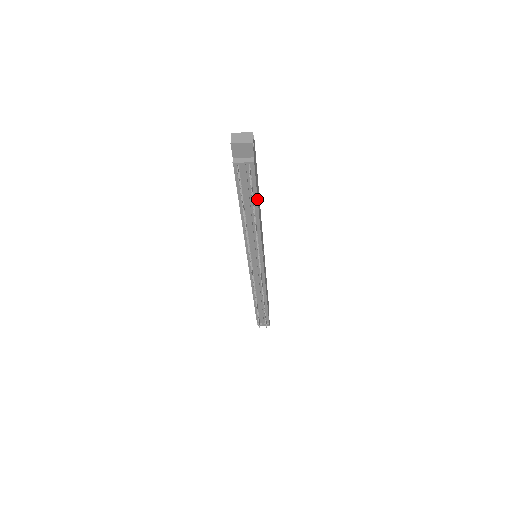
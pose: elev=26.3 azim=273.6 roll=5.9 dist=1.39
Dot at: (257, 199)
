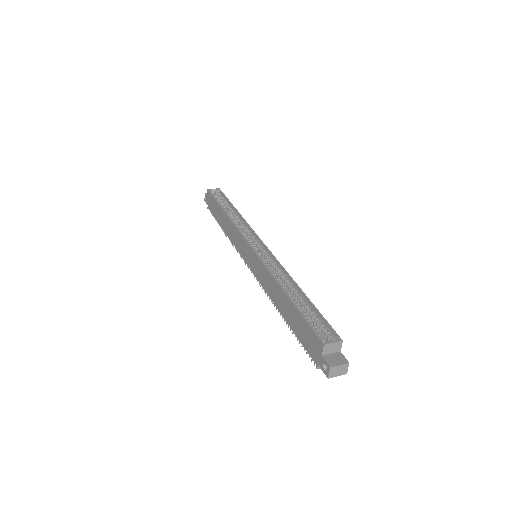
Dot at: occluded
